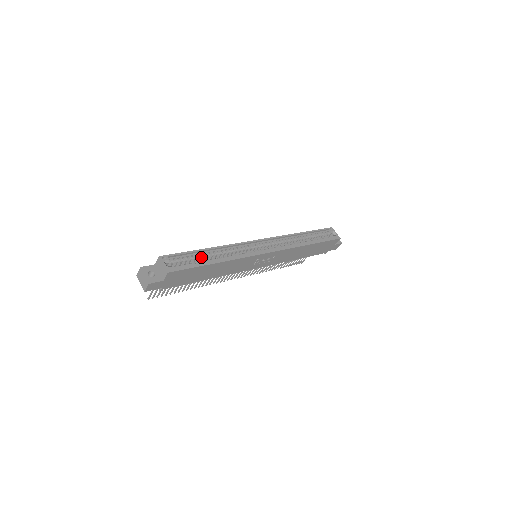
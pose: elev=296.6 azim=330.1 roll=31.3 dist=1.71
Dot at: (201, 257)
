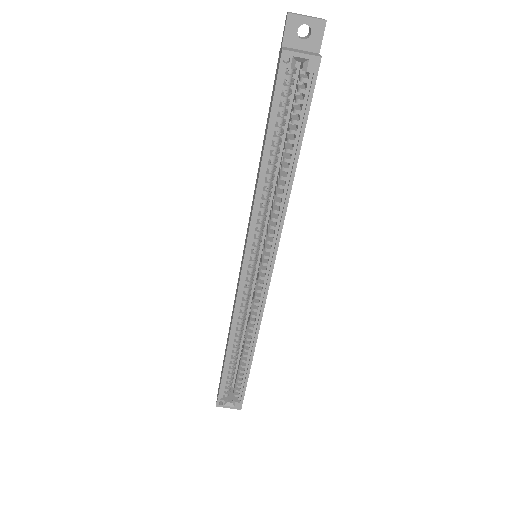
Dot at: (234, 362)
